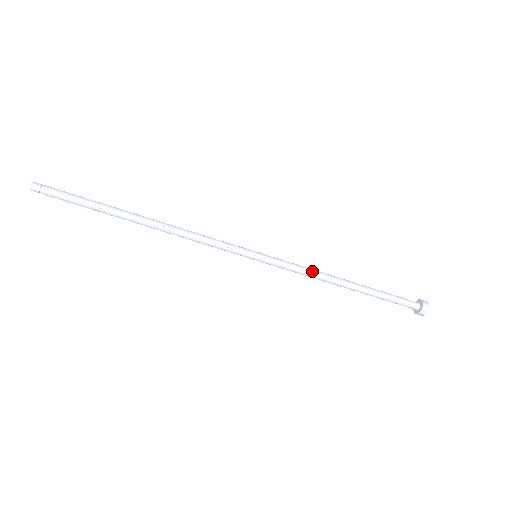
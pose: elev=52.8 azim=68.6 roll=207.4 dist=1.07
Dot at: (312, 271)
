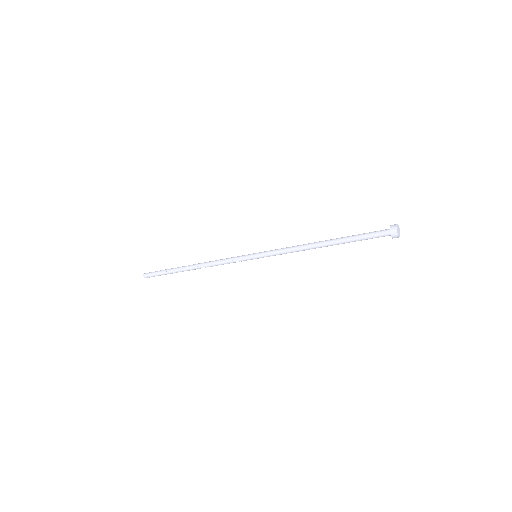
Dot at: (293, 250)
